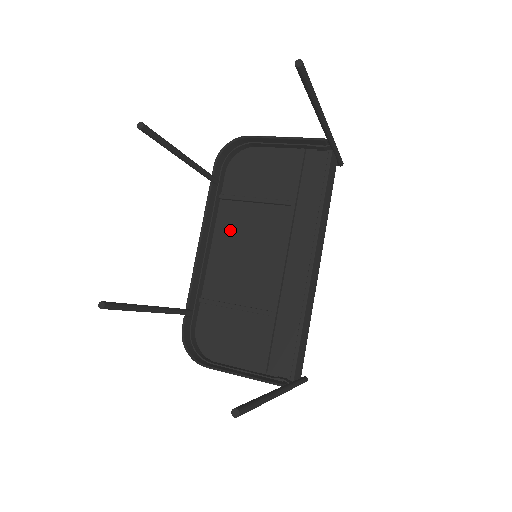
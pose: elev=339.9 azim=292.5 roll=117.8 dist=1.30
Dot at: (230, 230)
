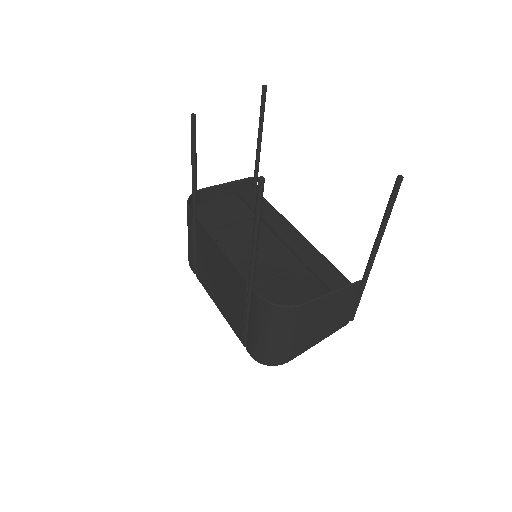
Dot at: (228, 244)
